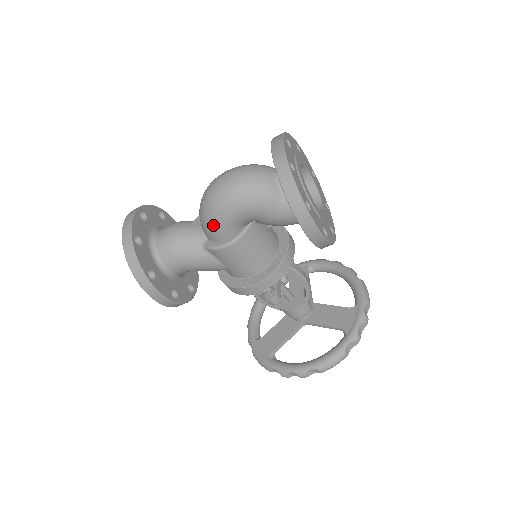
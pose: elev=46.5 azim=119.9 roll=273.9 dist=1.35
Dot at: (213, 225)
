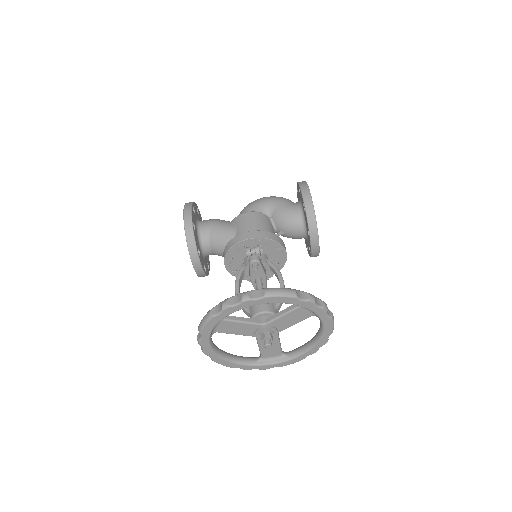
Dot at: (247, 207)
